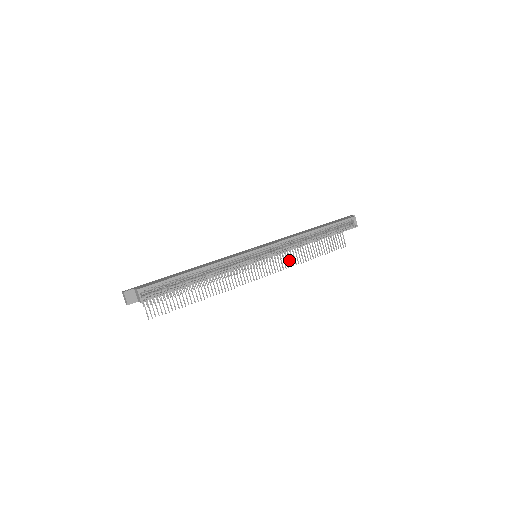
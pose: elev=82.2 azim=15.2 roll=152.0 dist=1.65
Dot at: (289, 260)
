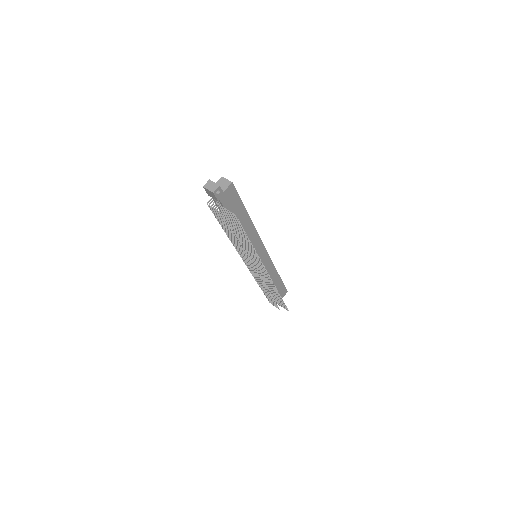
Dot at: (271, 285)
